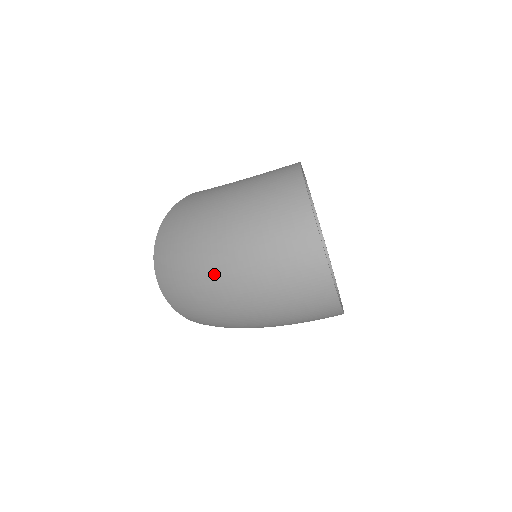
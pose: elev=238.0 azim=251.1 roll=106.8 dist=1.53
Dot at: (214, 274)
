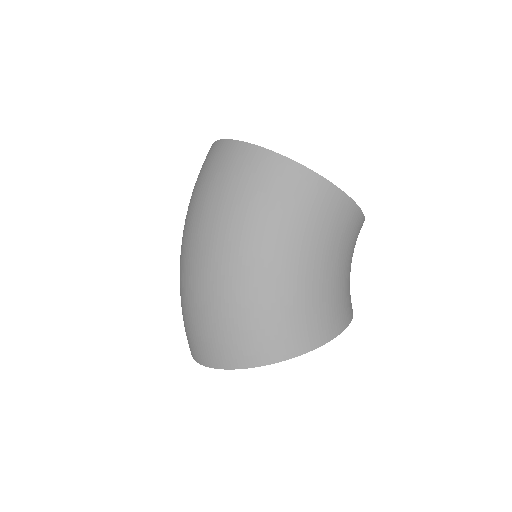
Dot at: (181, 256)
